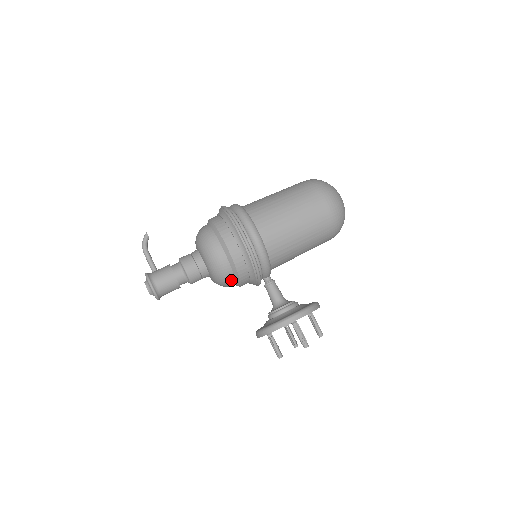
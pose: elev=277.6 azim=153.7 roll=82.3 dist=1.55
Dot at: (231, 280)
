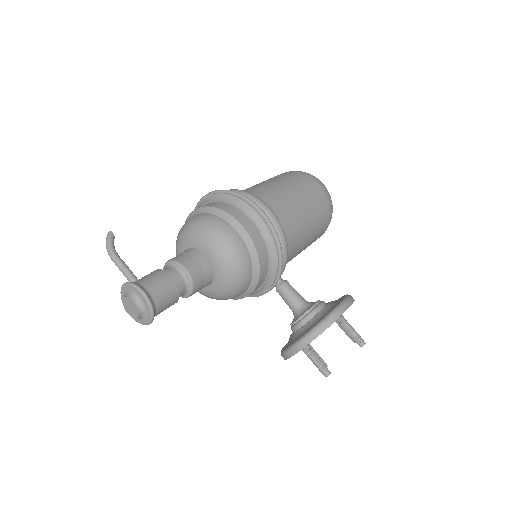
Dot at: (248, 278)
